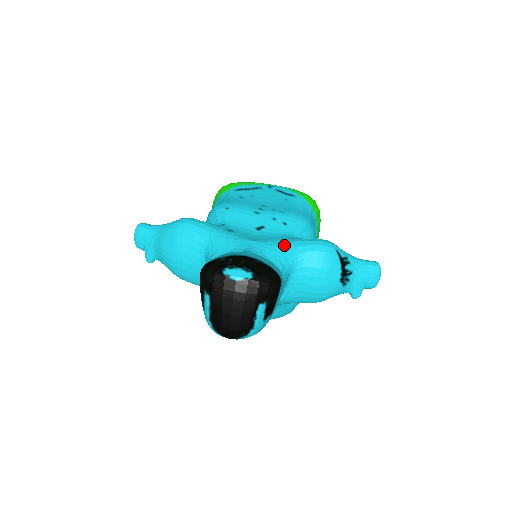
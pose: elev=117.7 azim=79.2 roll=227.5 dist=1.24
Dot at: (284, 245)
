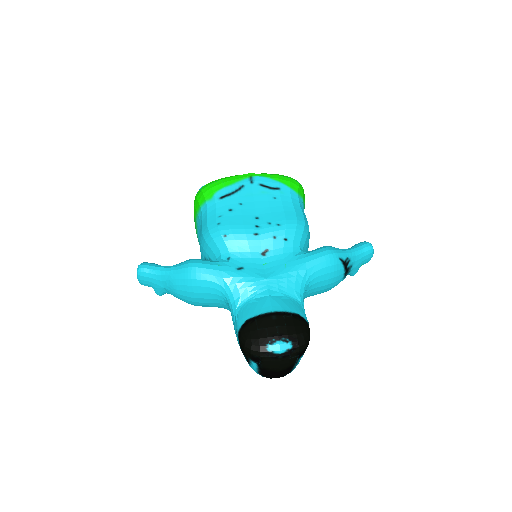
Dot at: (295, 273)
